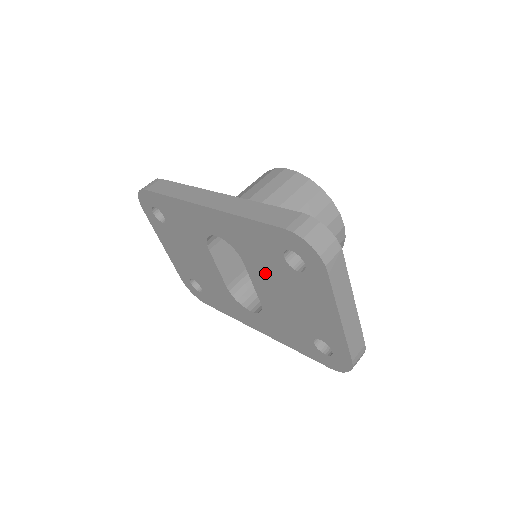
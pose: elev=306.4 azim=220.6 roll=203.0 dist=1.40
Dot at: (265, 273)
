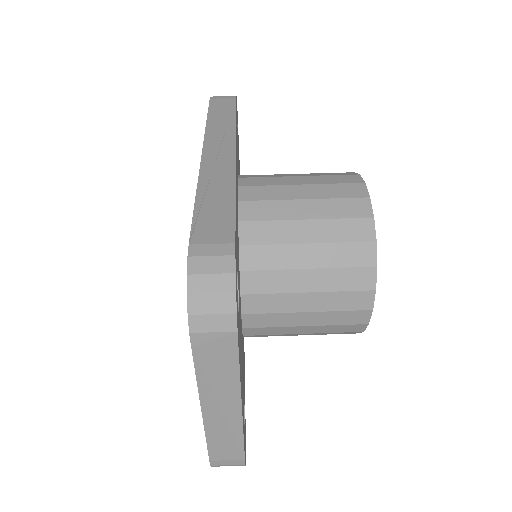
Dot at: occluded
